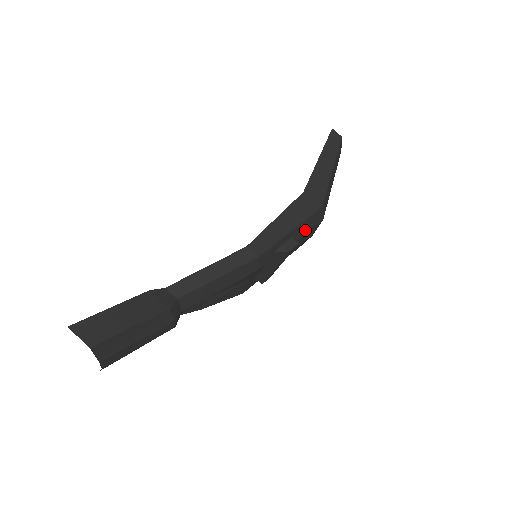
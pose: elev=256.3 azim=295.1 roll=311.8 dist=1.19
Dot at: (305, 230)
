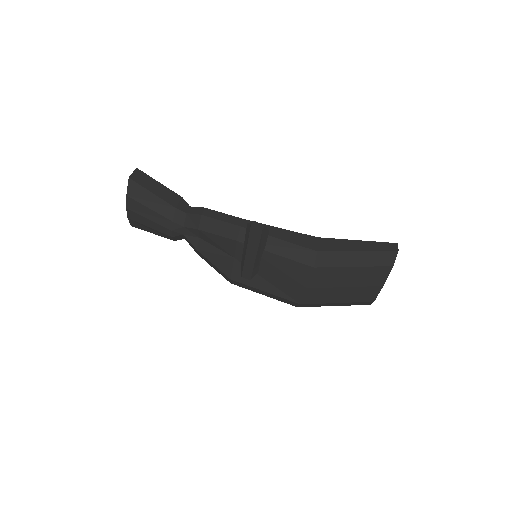
Dot at: (292, 256)
